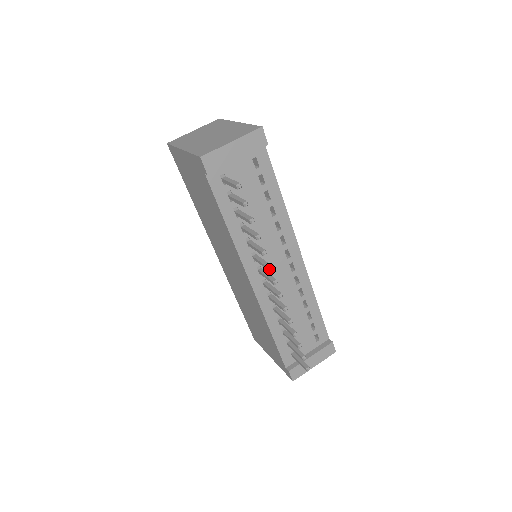
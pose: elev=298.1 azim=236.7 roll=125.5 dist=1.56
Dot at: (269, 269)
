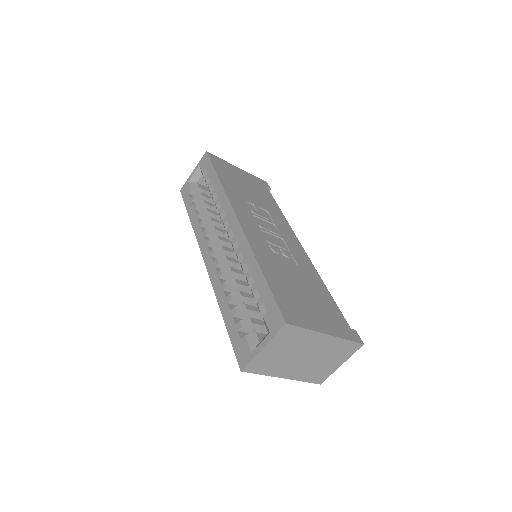
Dot at: occluded
